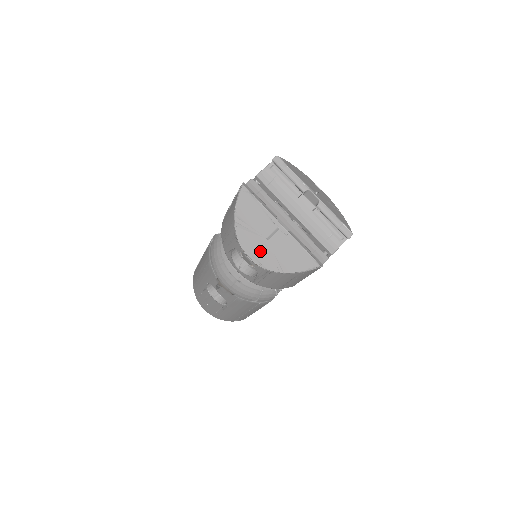
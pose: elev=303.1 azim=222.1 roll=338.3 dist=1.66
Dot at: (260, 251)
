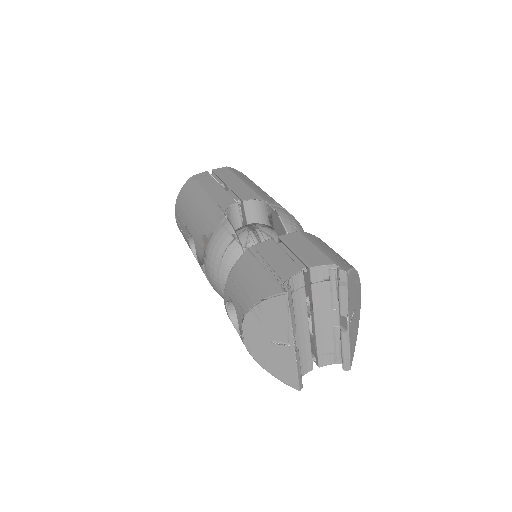
Dot at: (257, 342)
